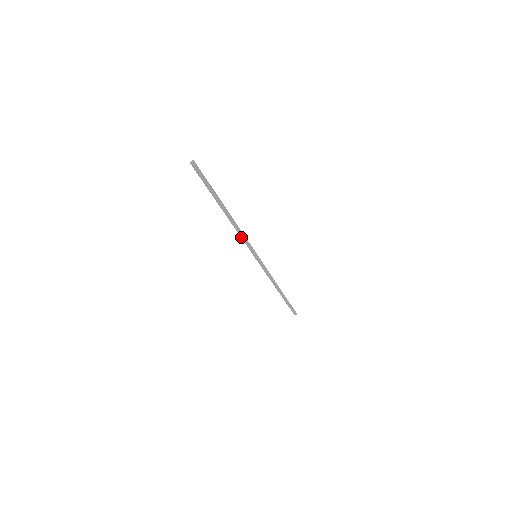
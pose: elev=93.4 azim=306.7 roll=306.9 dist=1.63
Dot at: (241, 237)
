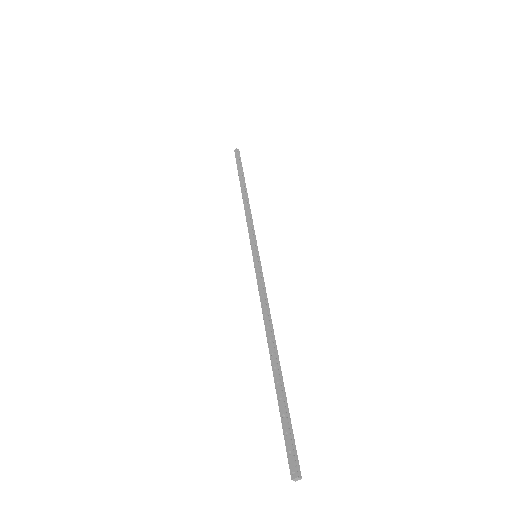
Dot at: (263, 301)
